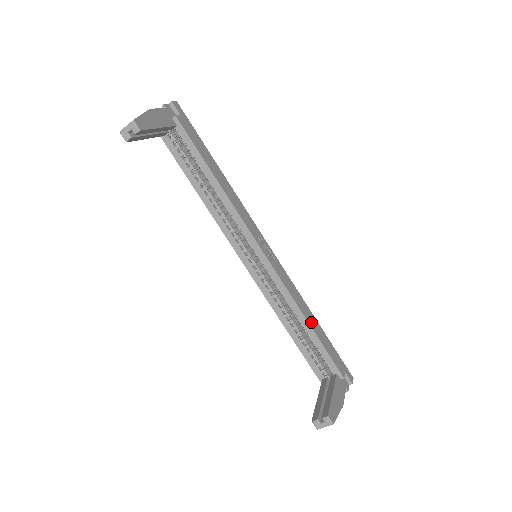
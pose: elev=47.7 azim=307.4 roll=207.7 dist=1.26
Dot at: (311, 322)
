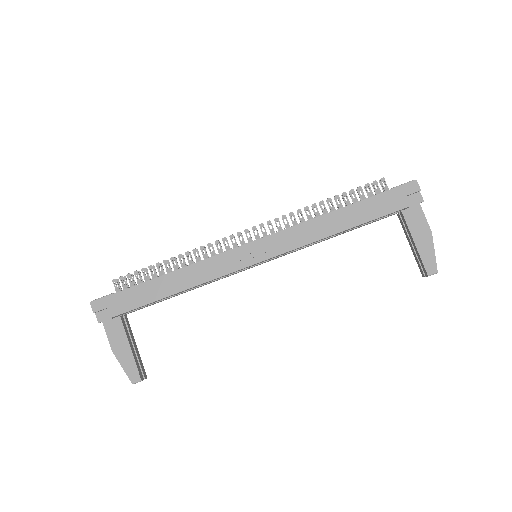
Dot at: (341, 225)
